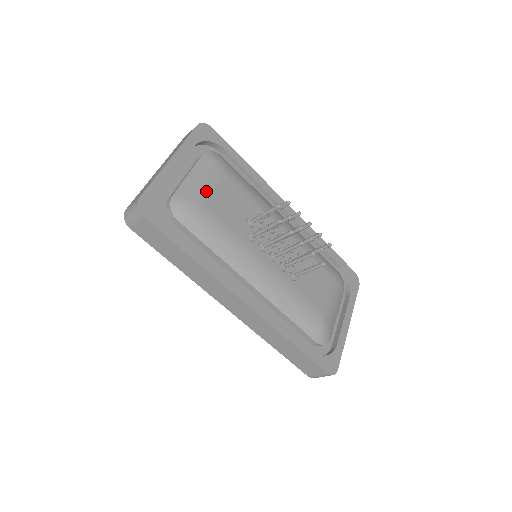
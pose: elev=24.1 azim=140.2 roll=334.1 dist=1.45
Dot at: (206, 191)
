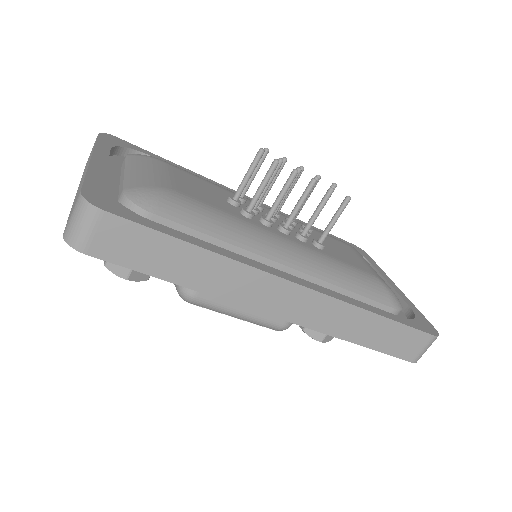
Dot at: (161, 178)
